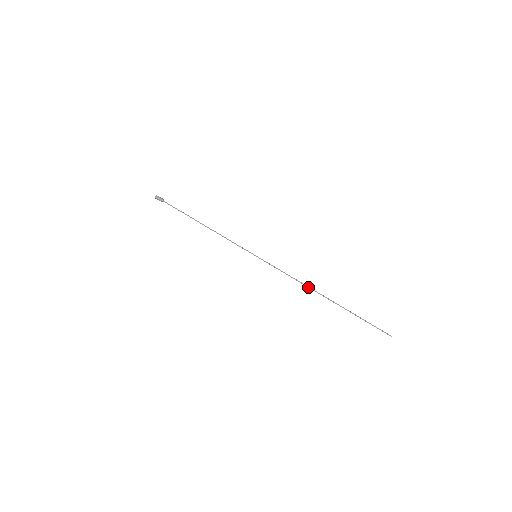
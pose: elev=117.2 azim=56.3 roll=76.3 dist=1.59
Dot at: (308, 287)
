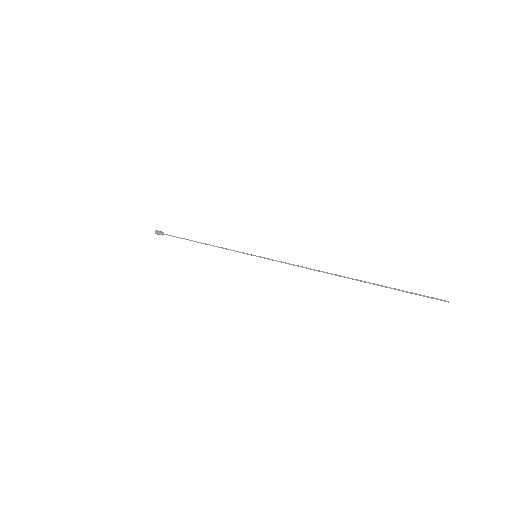
Dot at: (320, 271)
